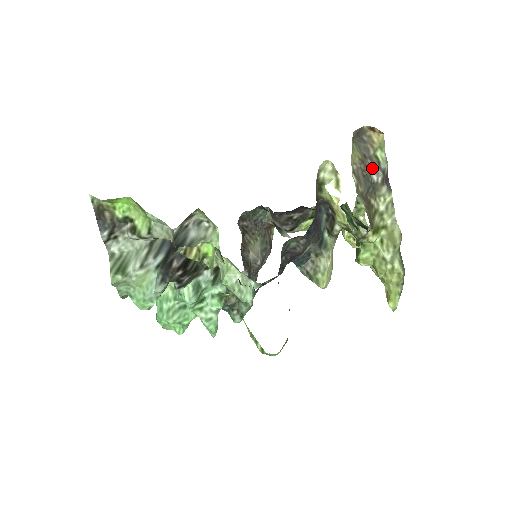
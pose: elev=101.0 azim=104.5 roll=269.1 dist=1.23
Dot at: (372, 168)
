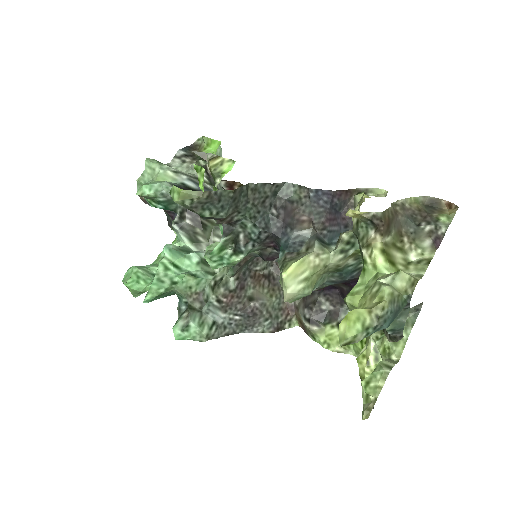
Dot at: (426, 219)
